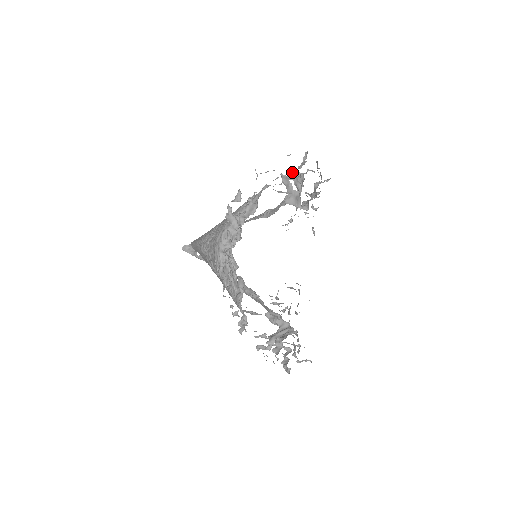
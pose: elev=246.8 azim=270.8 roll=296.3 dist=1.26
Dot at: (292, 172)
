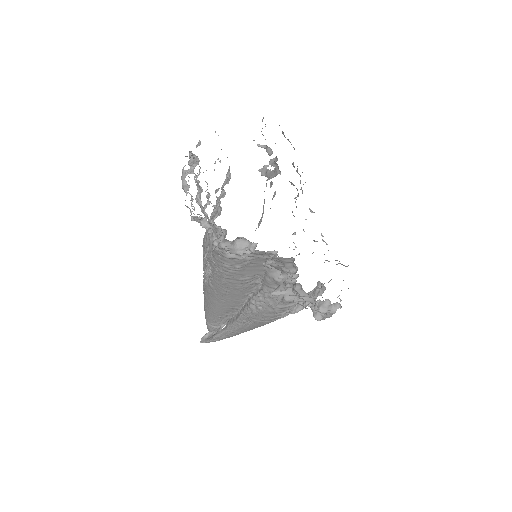
Dot at: (261, 147)
